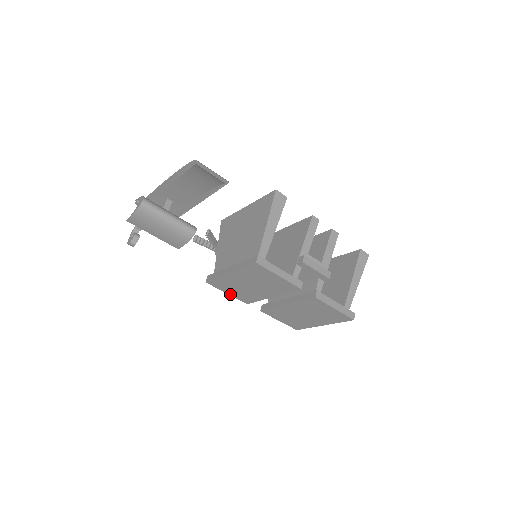
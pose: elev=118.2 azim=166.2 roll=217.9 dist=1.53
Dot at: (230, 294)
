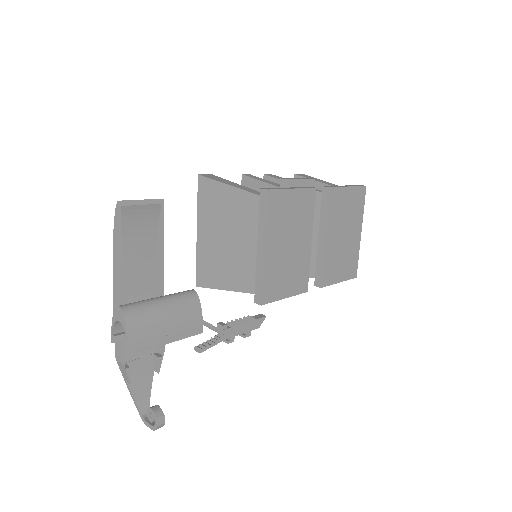
Dot at: (288, 295)
